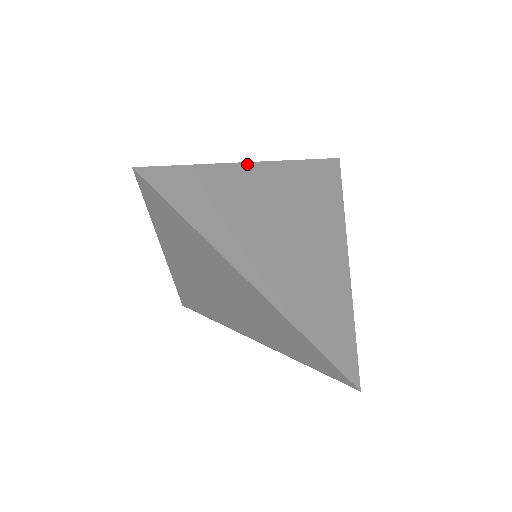
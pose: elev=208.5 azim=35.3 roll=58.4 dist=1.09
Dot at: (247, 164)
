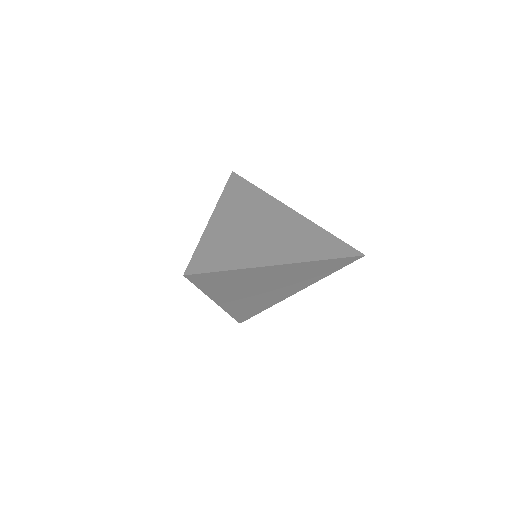
Dot at: (210, 221)
